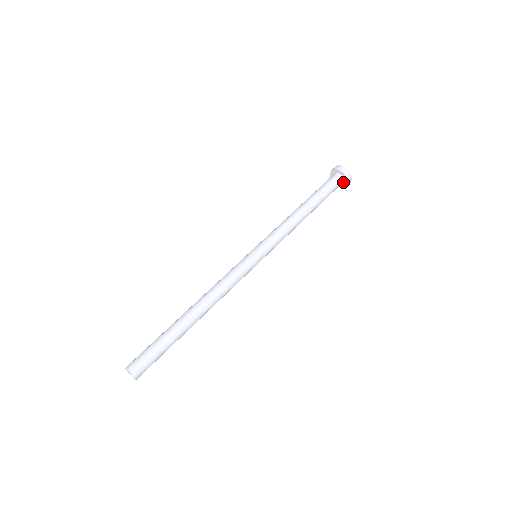
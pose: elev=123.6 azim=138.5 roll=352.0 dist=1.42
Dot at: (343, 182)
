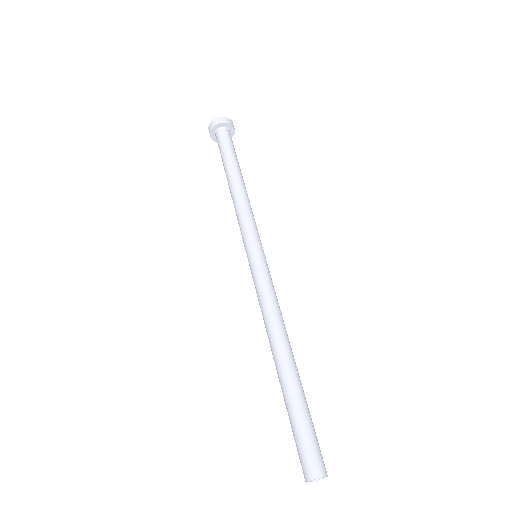
Dot at: occluded
